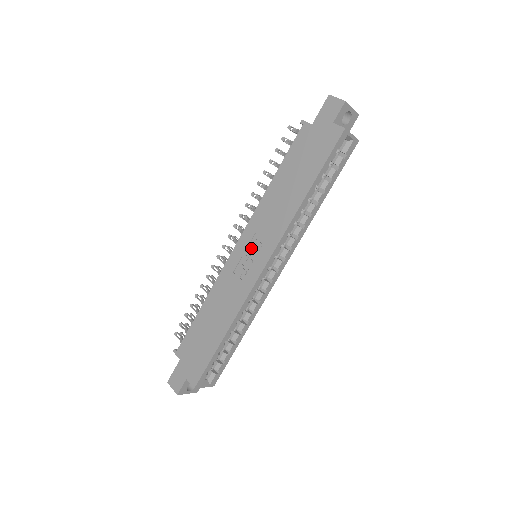
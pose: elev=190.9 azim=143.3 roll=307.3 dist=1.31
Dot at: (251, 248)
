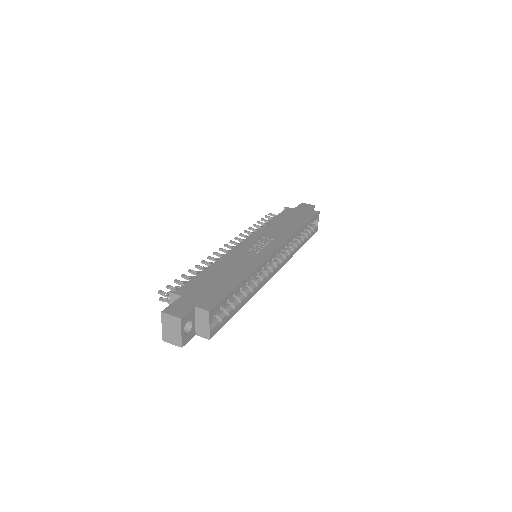
Dot at: (260, 242)
